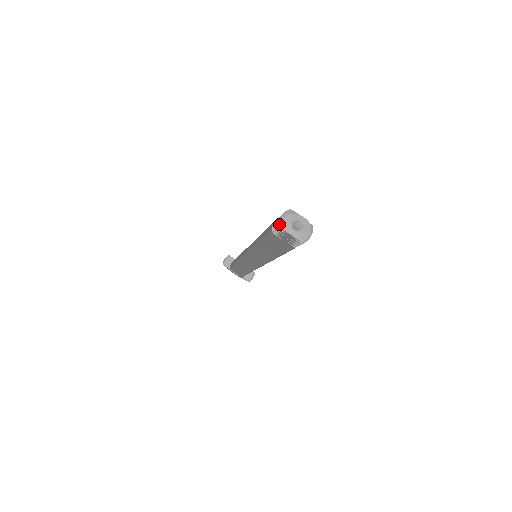
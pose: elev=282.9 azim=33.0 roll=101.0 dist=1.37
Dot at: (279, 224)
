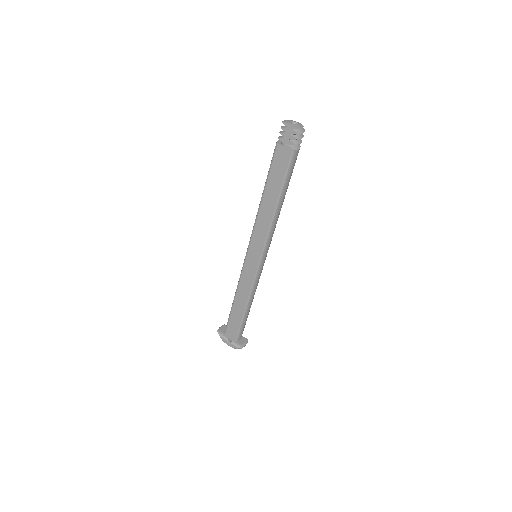
Dot at: (283, 122)
